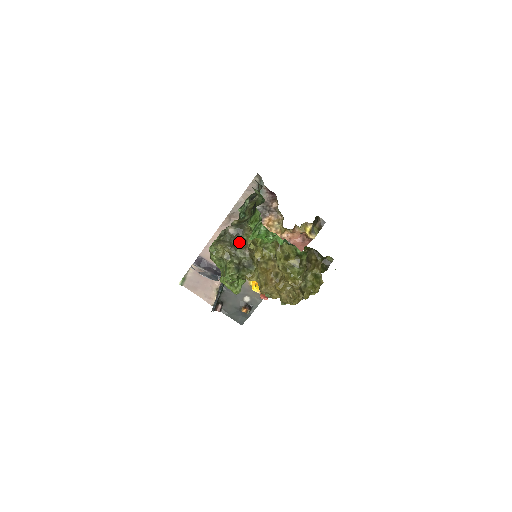
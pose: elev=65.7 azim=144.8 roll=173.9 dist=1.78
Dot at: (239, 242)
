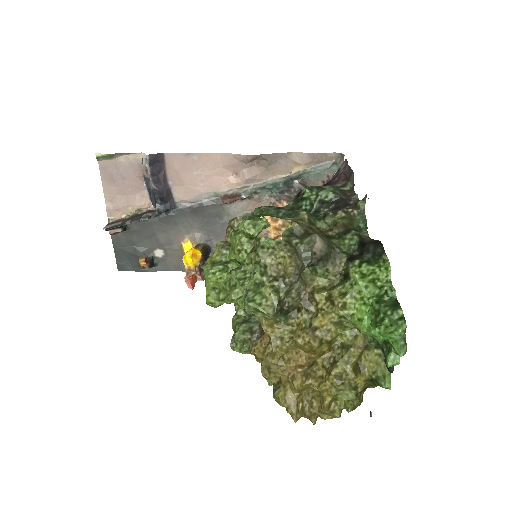
Dot at: occluded
